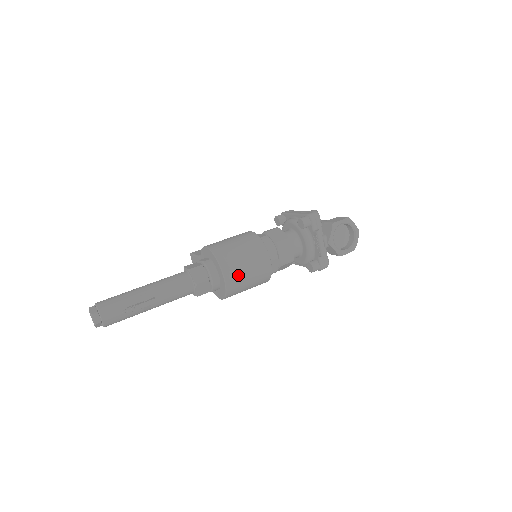
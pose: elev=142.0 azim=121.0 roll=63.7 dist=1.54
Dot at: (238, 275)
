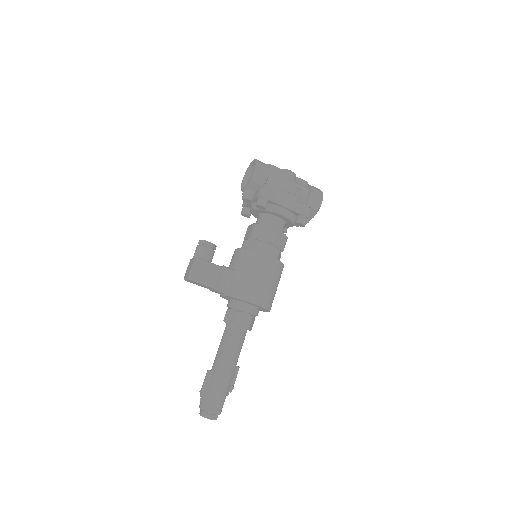
Dot at: occluded
